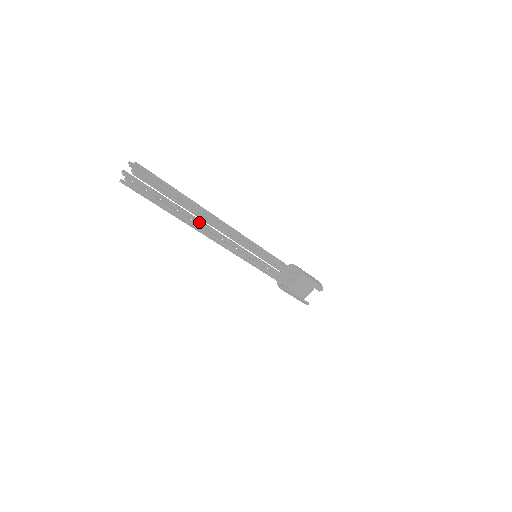
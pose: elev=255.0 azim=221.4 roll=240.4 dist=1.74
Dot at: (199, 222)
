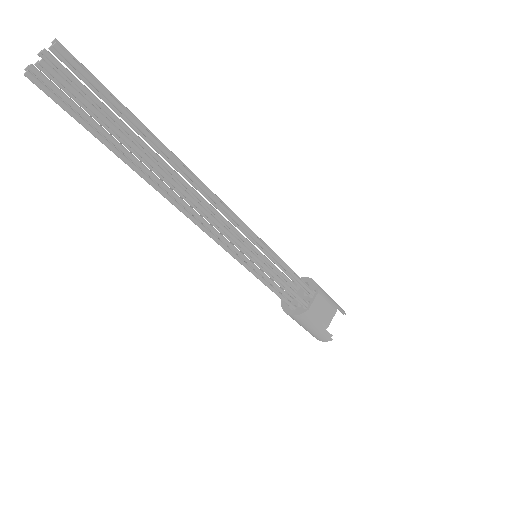
Dot at: (168, 188)
